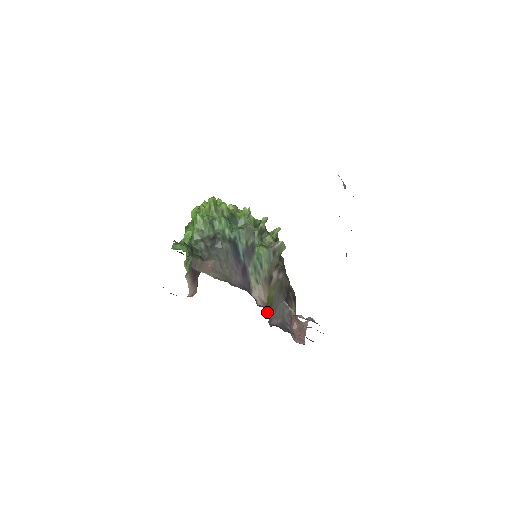
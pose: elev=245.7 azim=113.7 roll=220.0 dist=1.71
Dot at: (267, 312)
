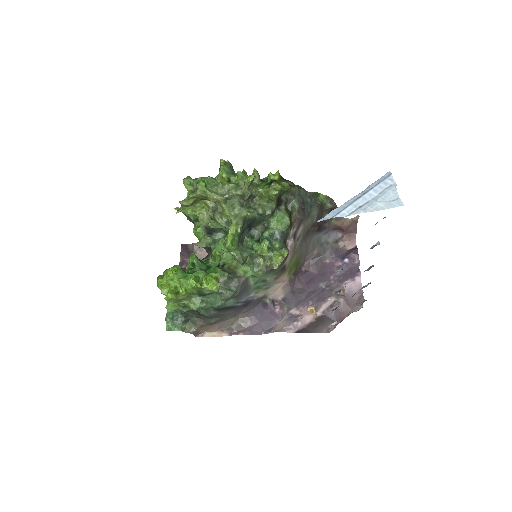
Dot at: (293, 278)
